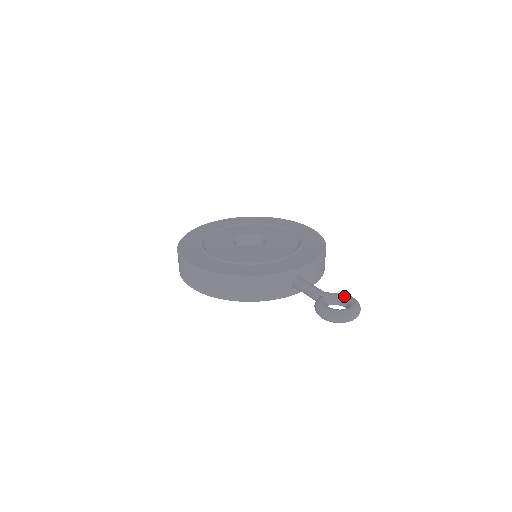
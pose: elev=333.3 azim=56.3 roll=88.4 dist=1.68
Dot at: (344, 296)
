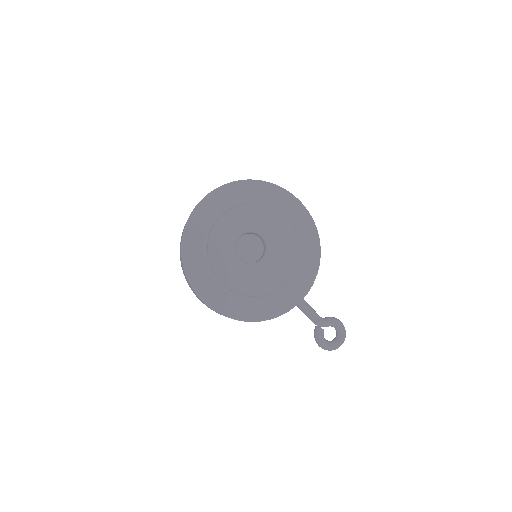
Dot at: (336, 325)
